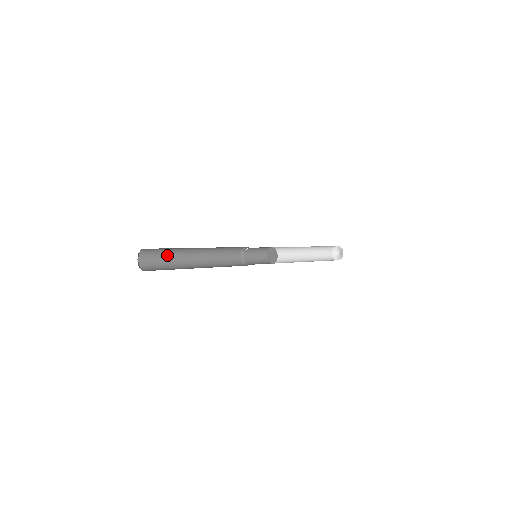
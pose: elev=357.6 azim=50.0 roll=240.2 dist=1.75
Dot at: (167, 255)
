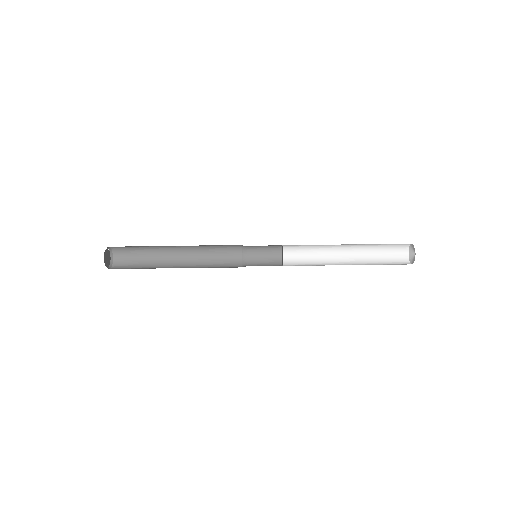
Dot at: (144, 263)
